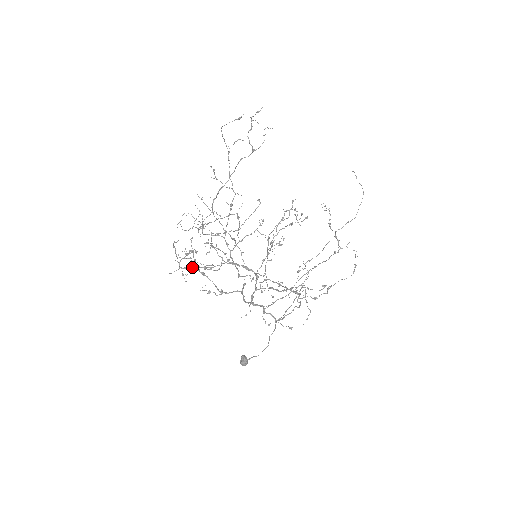
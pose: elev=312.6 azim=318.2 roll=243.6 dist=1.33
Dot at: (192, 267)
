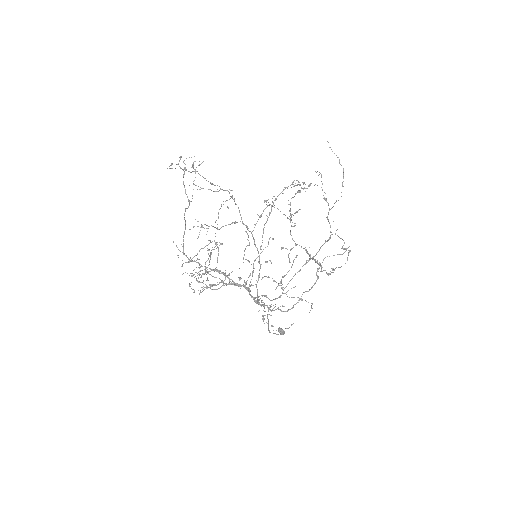
Dot at: (213, 270)
